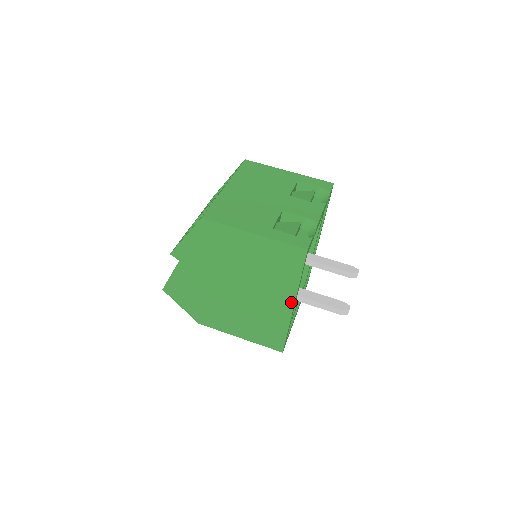
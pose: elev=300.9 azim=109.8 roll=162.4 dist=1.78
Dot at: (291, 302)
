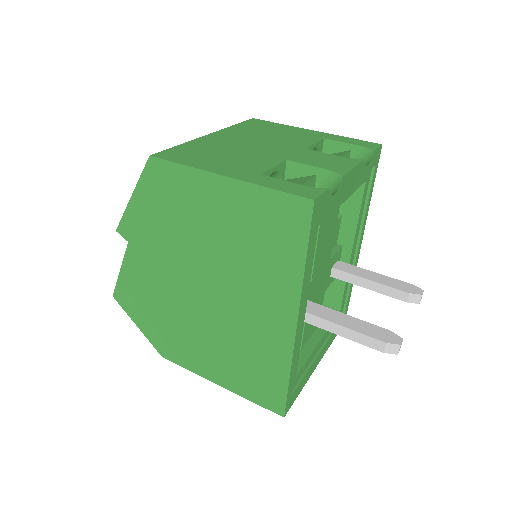
Dot at: (292, 315)
